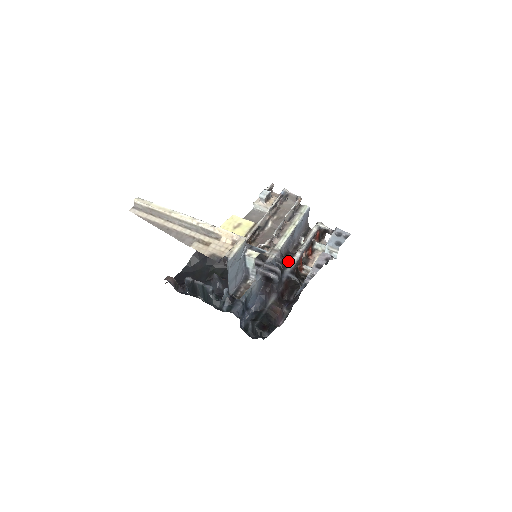
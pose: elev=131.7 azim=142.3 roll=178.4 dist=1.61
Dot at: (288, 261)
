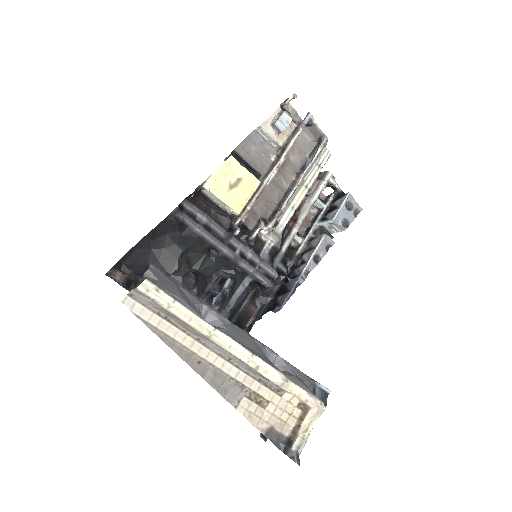
Dot at: (282, 242)
